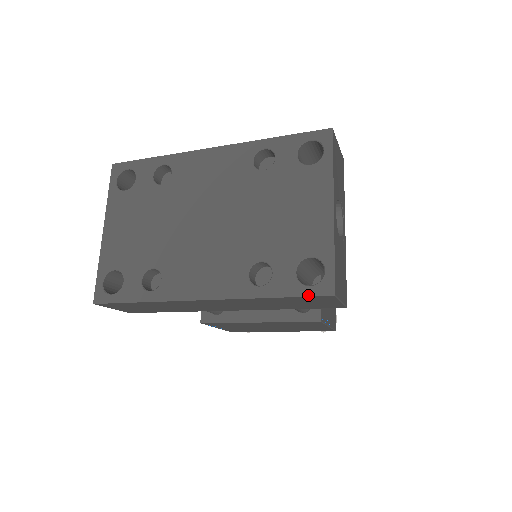
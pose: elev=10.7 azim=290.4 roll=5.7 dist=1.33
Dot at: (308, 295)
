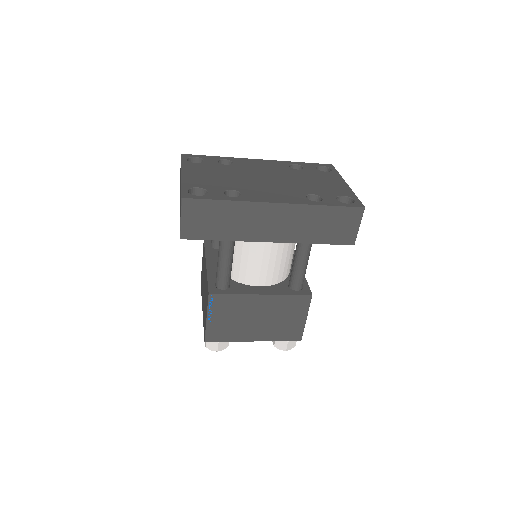
Dot at: (349, 206)
